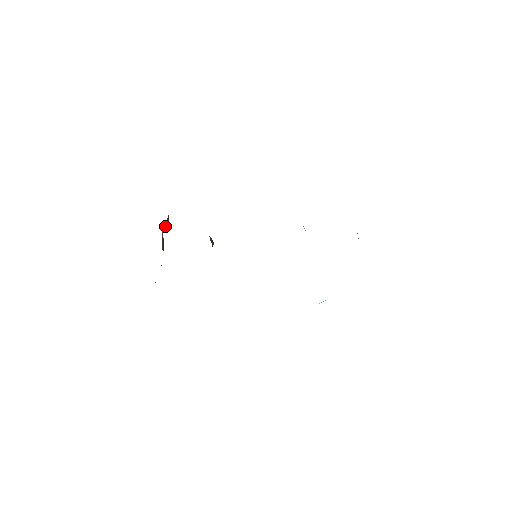
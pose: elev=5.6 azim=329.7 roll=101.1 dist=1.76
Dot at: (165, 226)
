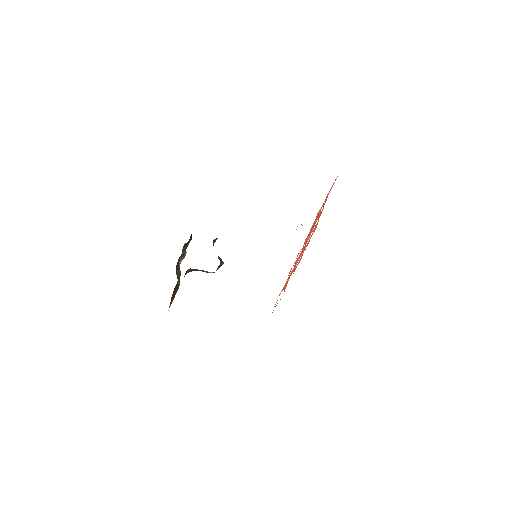
Dot at: (182, 259)
